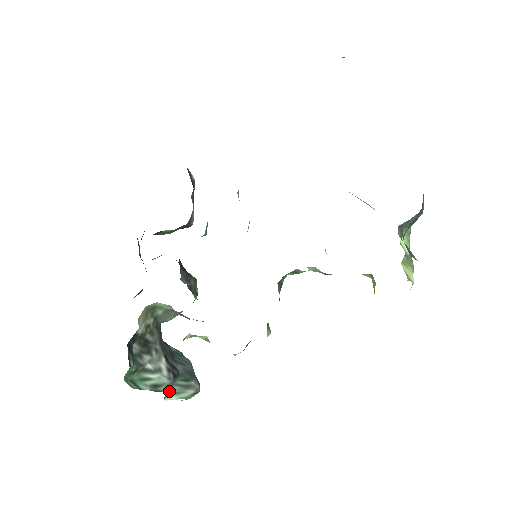
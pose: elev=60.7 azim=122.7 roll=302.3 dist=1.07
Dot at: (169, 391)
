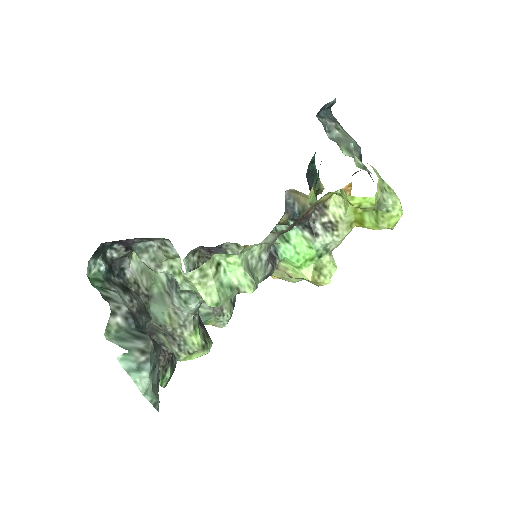
Dot at: (116, 335)
